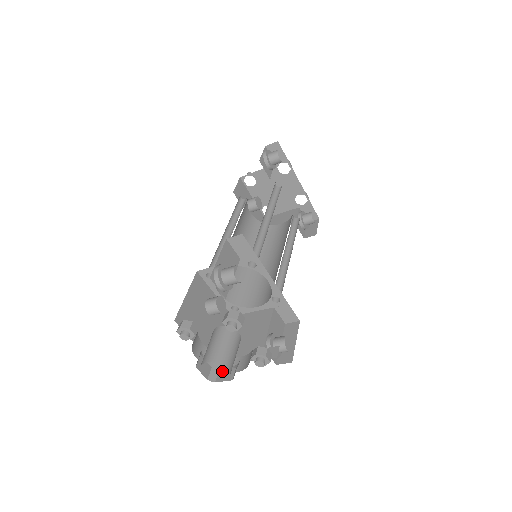
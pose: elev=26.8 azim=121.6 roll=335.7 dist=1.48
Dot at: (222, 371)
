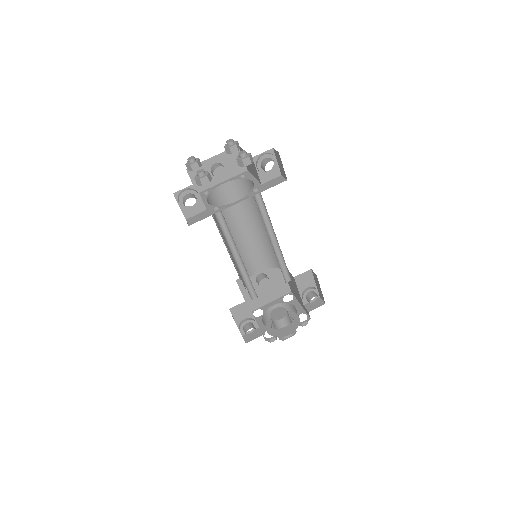
Dot at: (291, 321)
